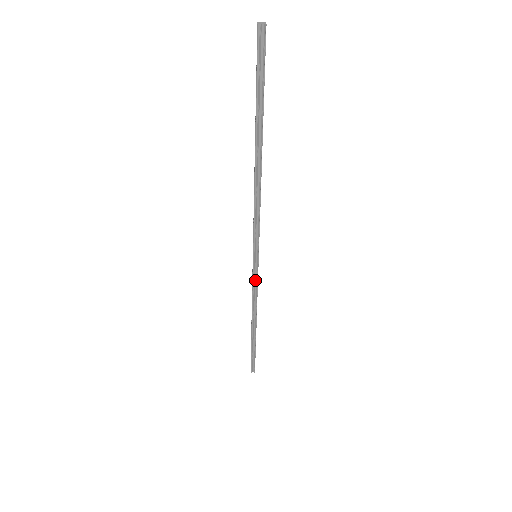
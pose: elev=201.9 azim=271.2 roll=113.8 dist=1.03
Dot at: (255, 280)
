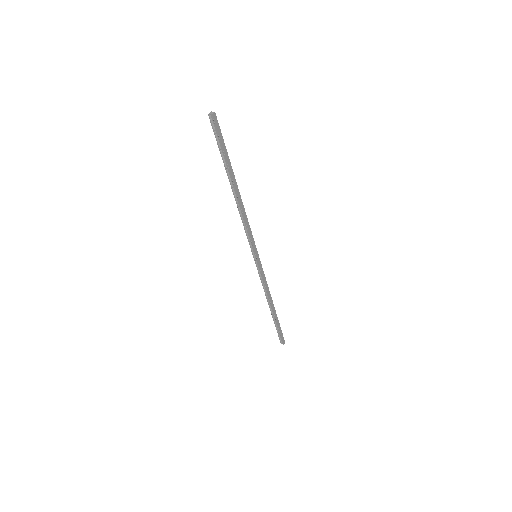
Dot at: (260, 273)
